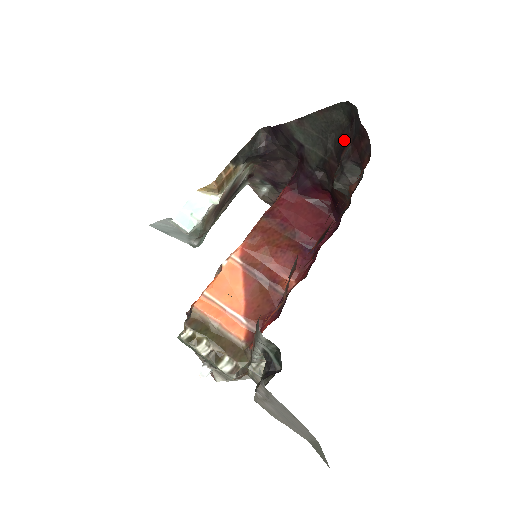
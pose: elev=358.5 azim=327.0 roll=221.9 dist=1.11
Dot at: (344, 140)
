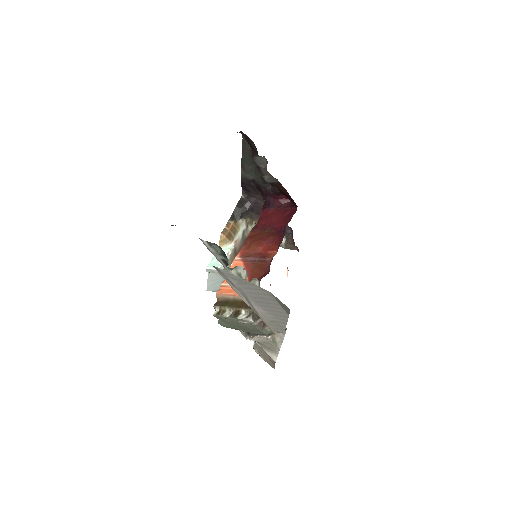
Dot at: occluded
